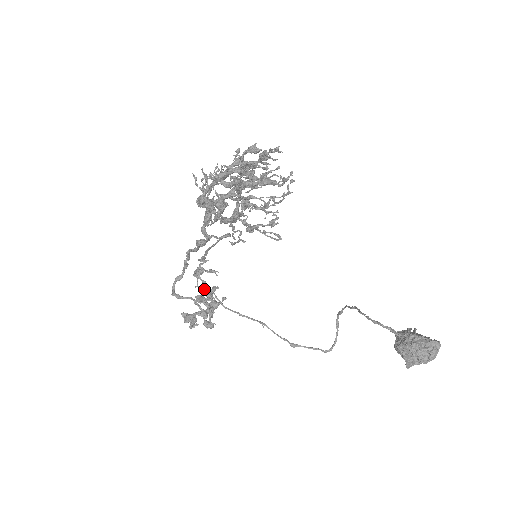
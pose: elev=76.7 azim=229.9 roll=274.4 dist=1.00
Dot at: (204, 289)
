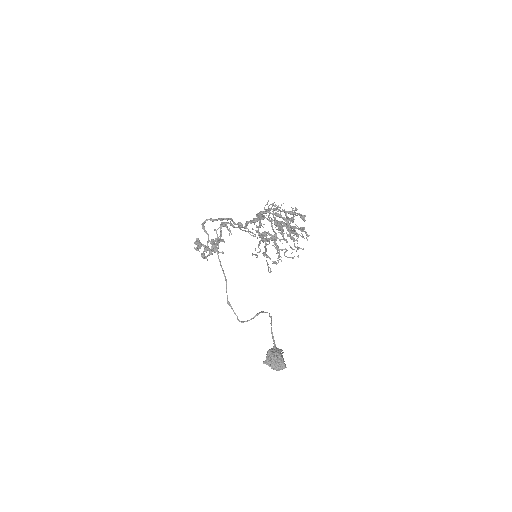
Dot at: (218, 237)
